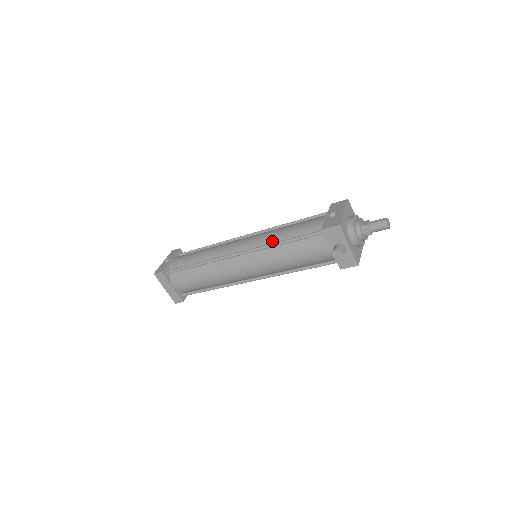
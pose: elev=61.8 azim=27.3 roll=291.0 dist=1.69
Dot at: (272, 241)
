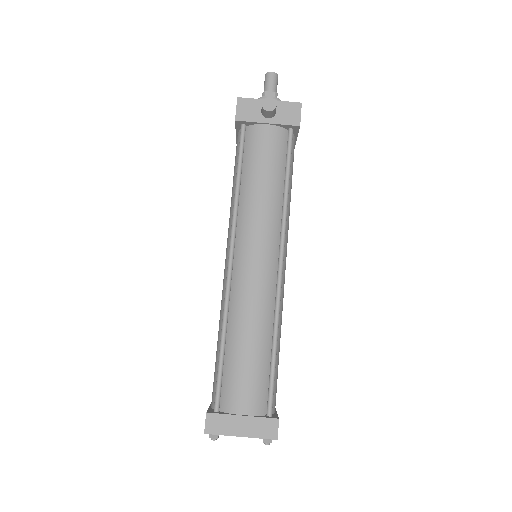
Dot at: occluded
